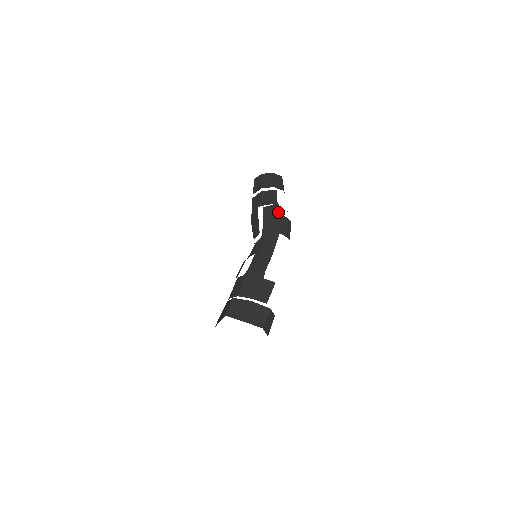
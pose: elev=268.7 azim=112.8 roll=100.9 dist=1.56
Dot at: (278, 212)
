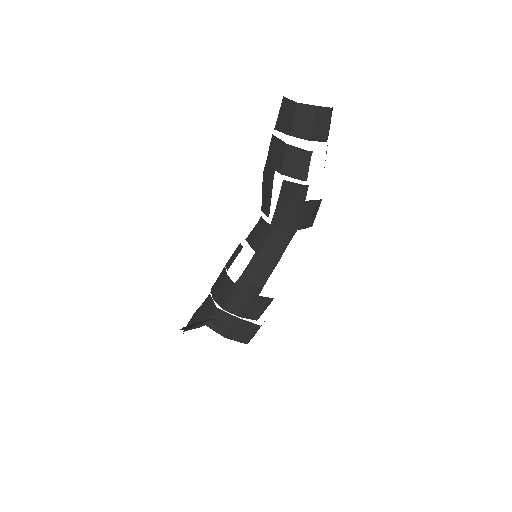
Dot at: (303, 198)
